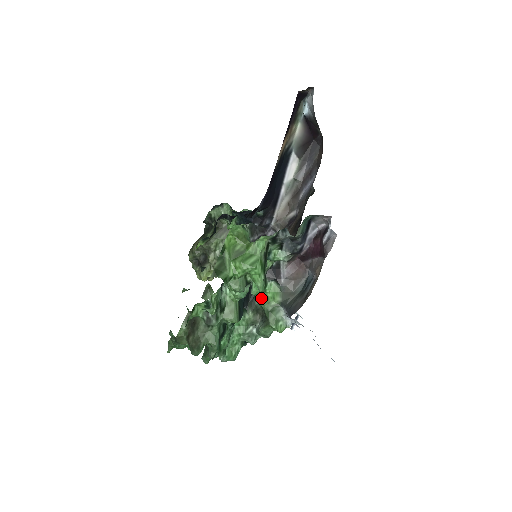
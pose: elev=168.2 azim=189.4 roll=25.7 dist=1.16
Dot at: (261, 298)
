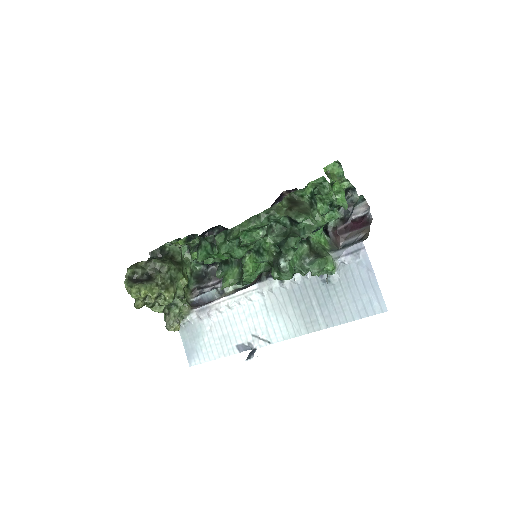
Dot at: (316, 239)
